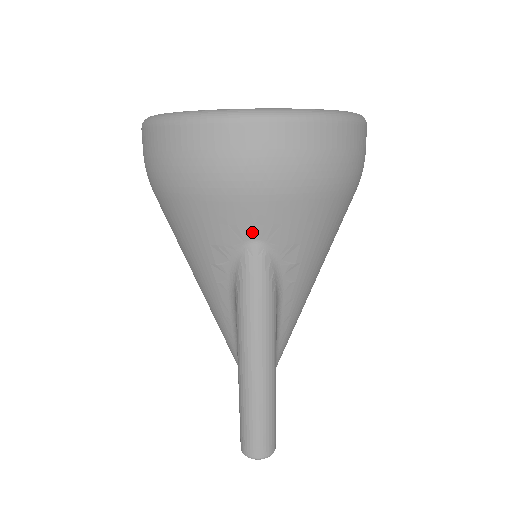
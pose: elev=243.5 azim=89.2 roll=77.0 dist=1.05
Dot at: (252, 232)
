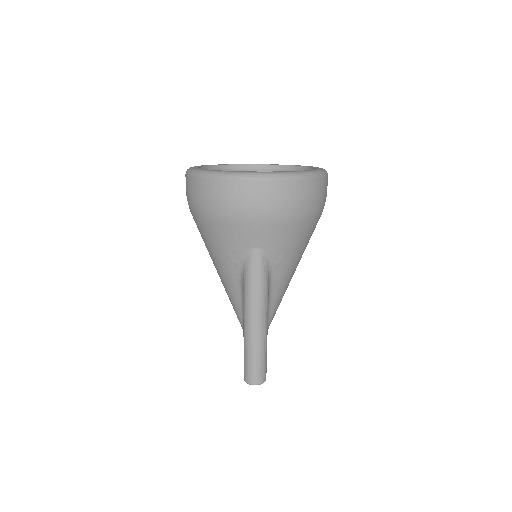
Dot at: (255, 243)
